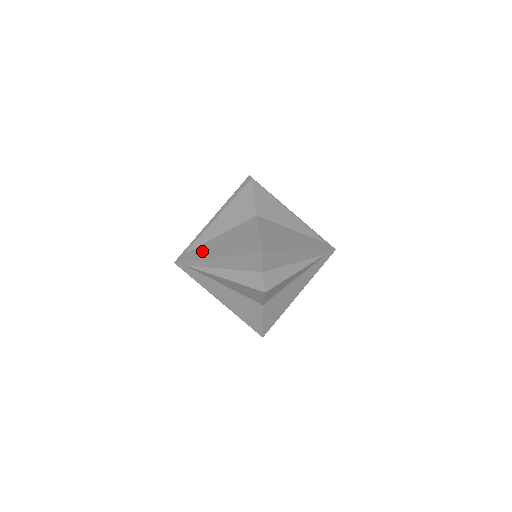
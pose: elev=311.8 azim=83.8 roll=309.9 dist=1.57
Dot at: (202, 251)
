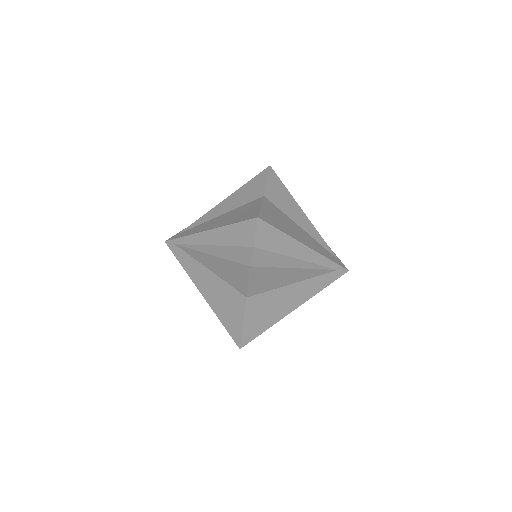
Dot at: (197, 228)
